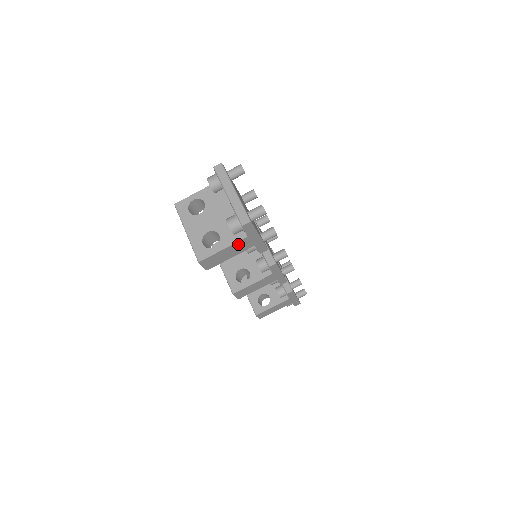
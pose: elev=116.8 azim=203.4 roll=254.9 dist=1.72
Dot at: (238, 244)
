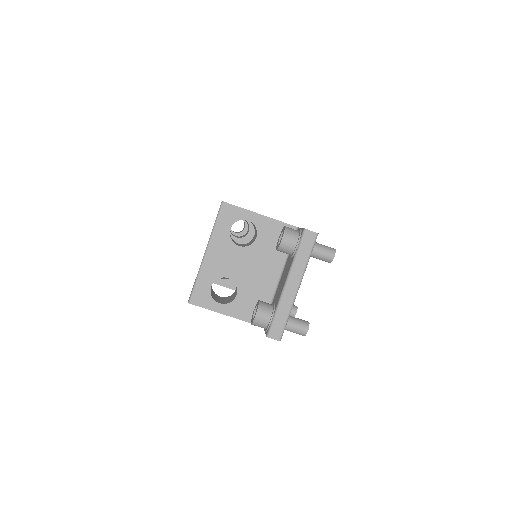
Dot at: (246, 319)
